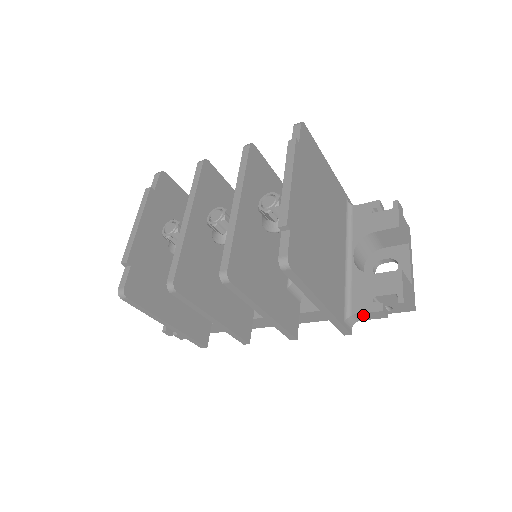
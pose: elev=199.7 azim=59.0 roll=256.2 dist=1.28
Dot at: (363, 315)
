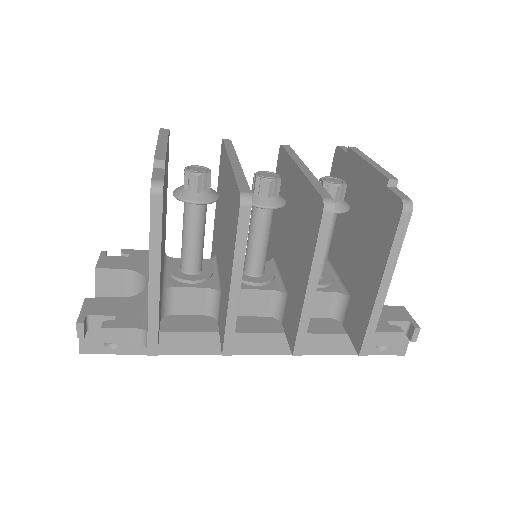
Dot at: (381, 335)
